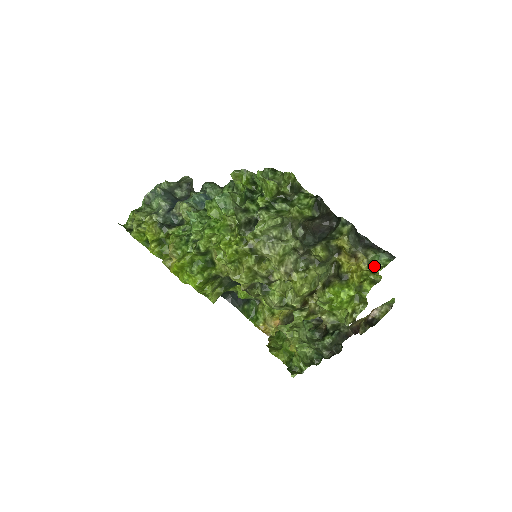
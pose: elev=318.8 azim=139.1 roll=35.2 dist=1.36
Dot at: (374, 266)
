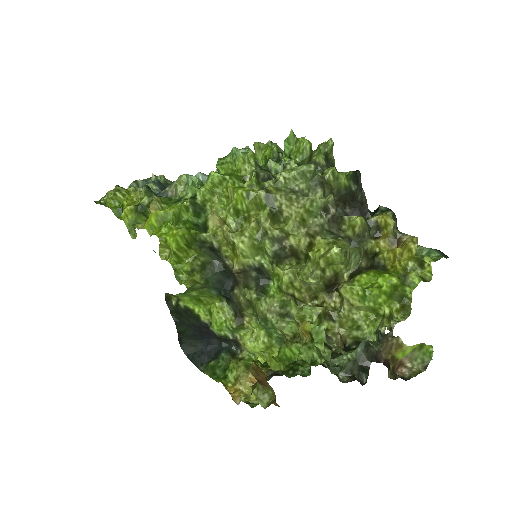
Dot at: (424, 255)
